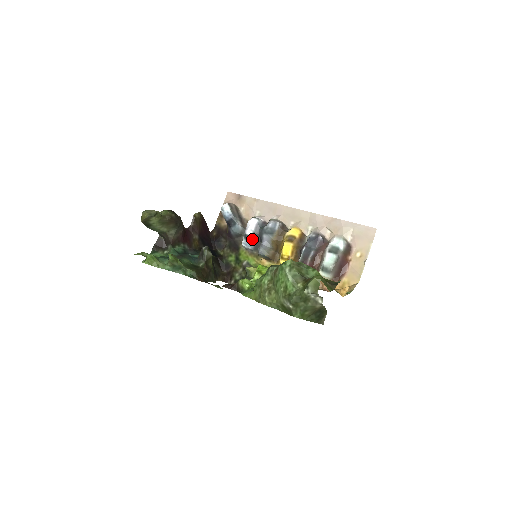
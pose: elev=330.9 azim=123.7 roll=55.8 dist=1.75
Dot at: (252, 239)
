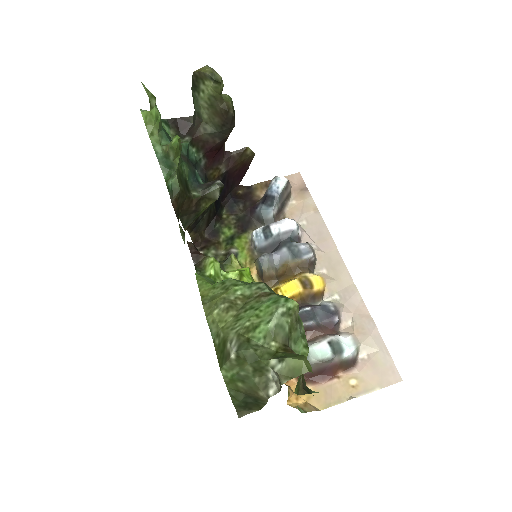
Dot at: (269, 238)
